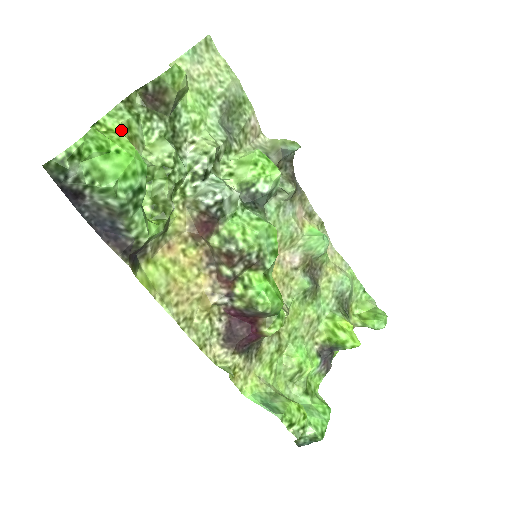
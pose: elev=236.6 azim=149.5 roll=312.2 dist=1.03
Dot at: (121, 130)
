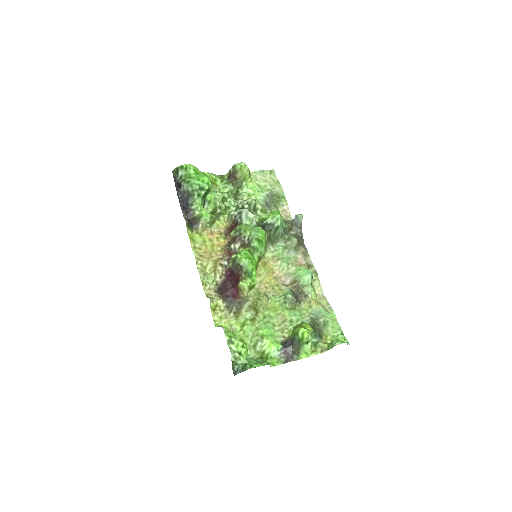
Dot at: (210, 176)
